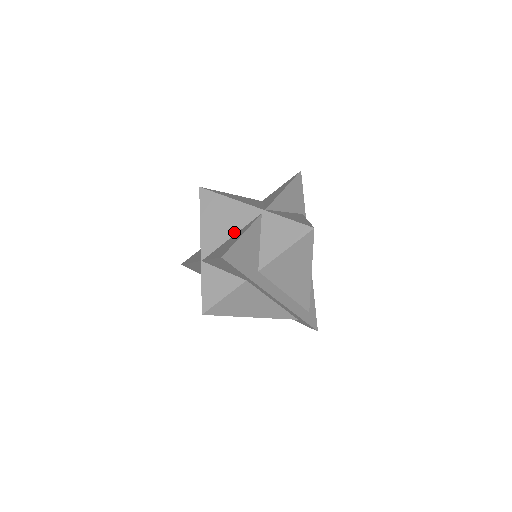
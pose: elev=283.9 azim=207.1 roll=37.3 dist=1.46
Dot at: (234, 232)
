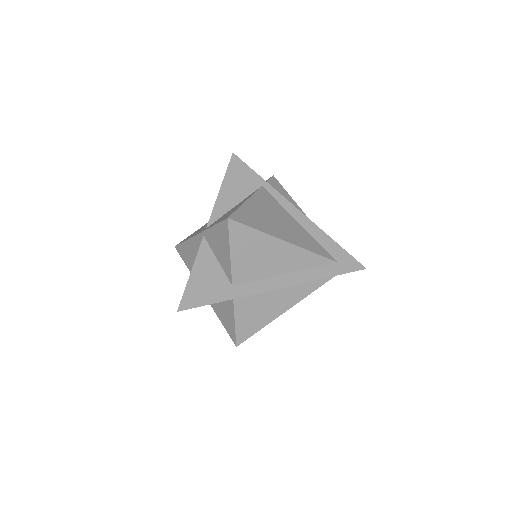
Dot at: occluded
